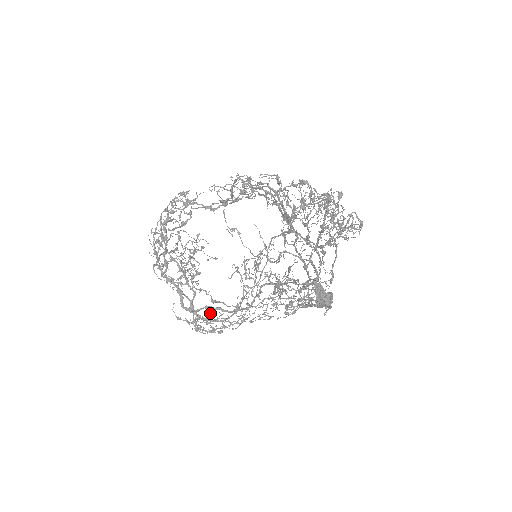
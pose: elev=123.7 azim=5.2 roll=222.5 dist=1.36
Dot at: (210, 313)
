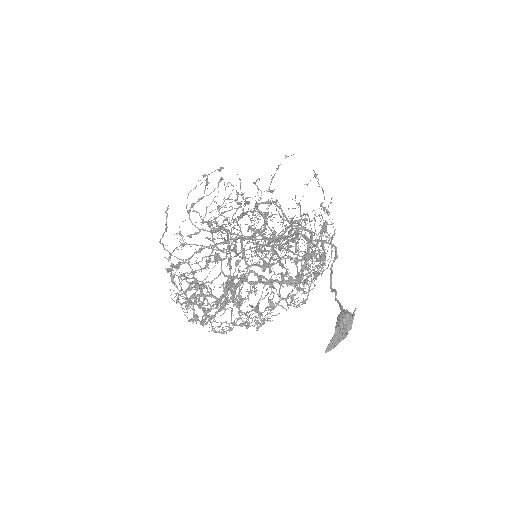
Dot at: occluded
